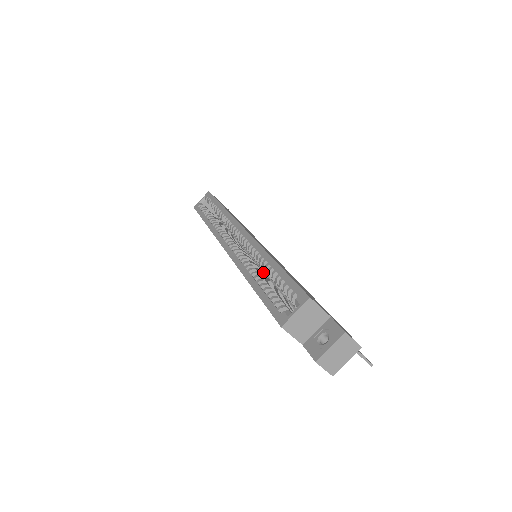
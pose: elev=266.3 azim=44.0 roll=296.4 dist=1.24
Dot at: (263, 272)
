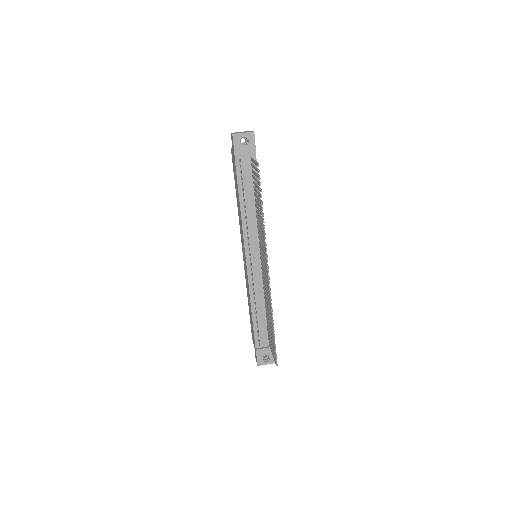
Dot at: occluded
